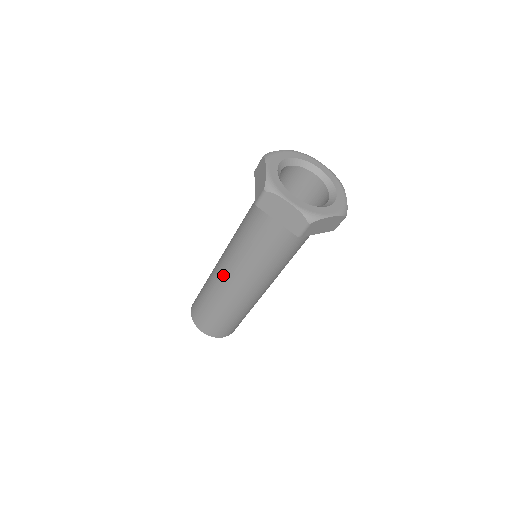
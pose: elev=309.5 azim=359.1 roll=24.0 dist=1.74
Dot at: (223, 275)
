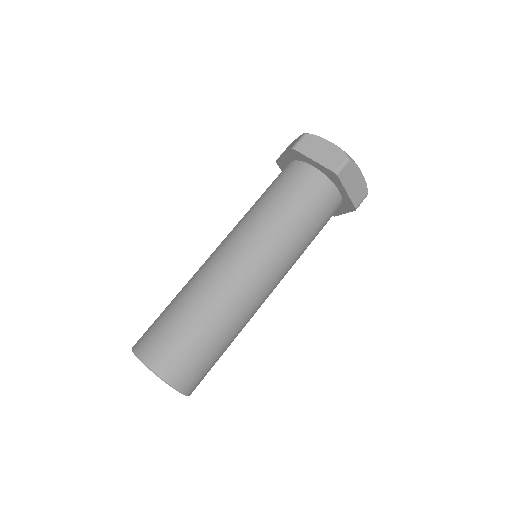
Dot at: (247, 278)
